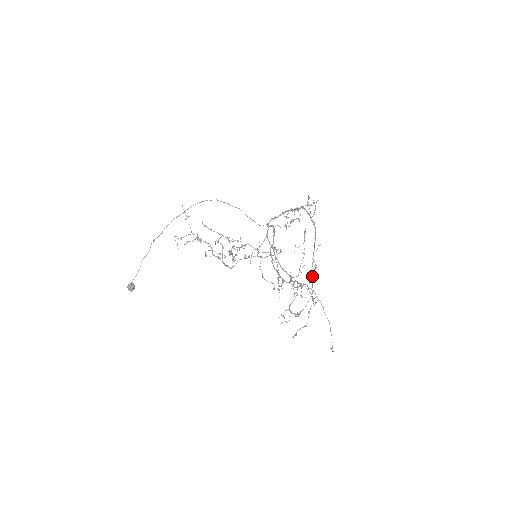
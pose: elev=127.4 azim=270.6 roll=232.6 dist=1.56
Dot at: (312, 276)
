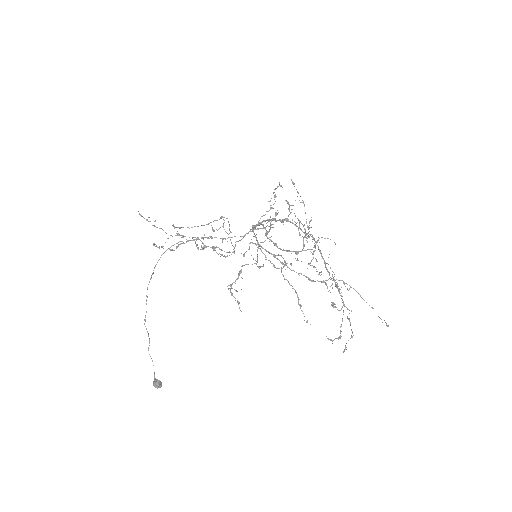
Dot at: occluded
